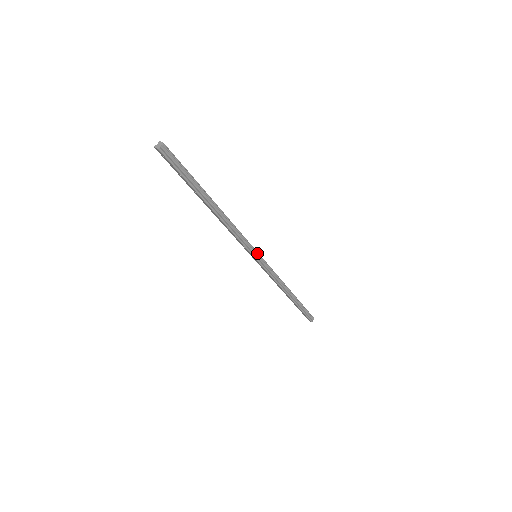
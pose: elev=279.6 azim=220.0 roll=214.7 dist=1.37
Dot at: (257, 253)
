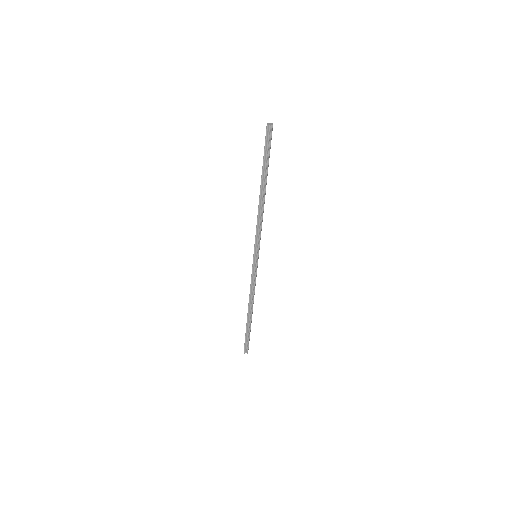
Dot at: (258, 254)
